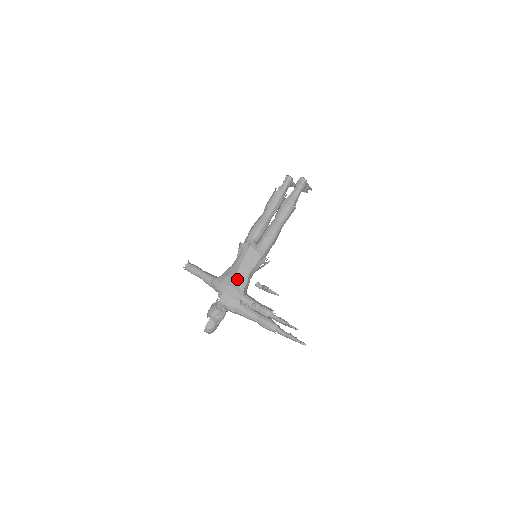
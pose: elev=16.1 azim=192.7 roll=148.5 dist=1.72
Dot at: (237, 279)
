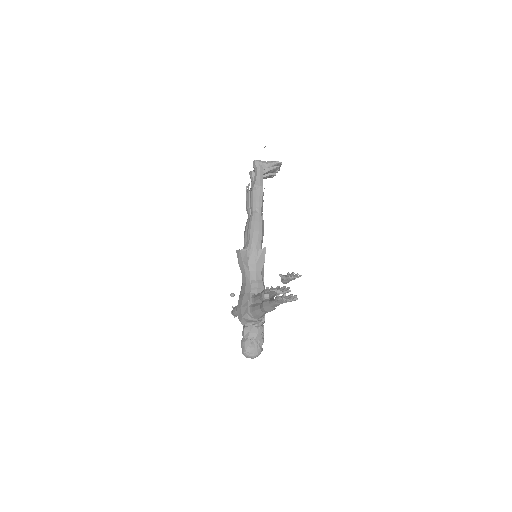
Dot at: (243, 288)
